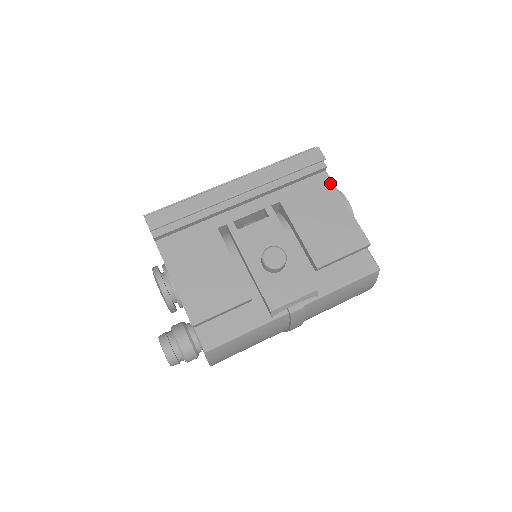
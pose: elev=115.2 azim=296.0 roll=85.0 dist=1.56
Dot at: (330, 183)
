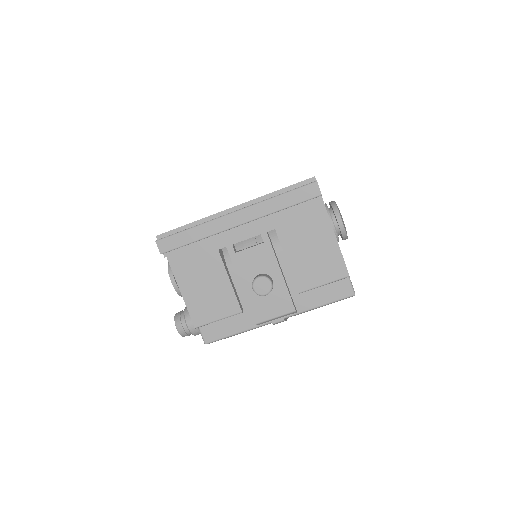
Dot at: (324, 214)
